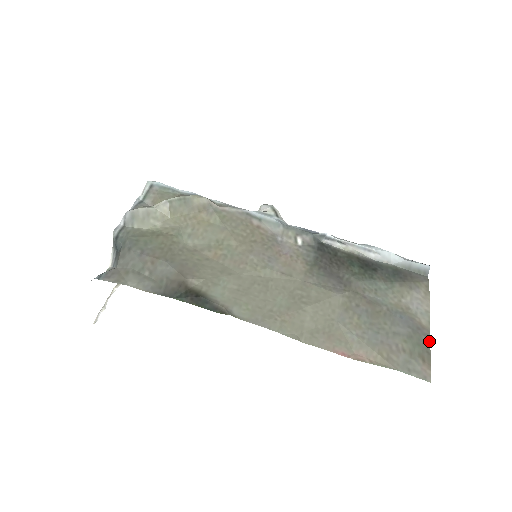
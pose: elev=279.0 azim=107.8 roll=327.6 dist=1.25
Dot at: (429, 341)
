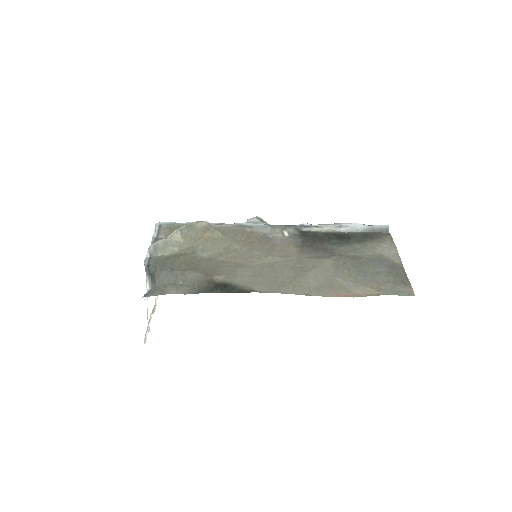
Dot at: (405, 272)
